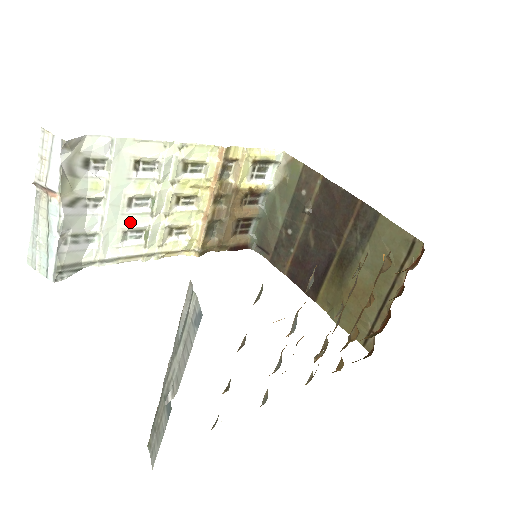
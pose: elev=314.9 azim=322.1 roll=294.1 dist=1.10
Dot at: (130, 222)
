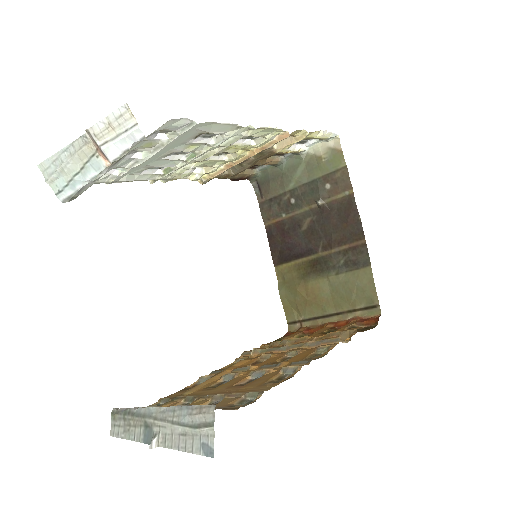
Dot at: (160, 163)
